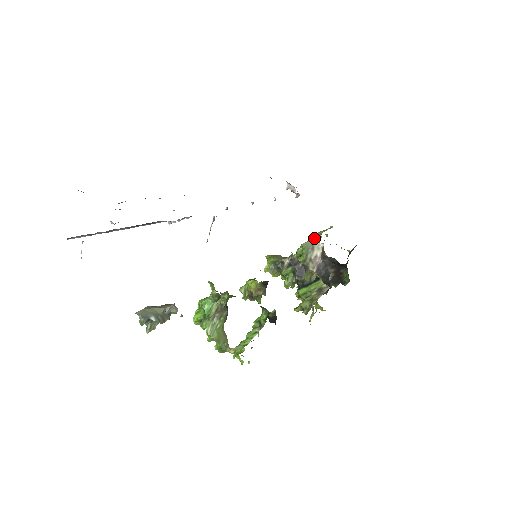
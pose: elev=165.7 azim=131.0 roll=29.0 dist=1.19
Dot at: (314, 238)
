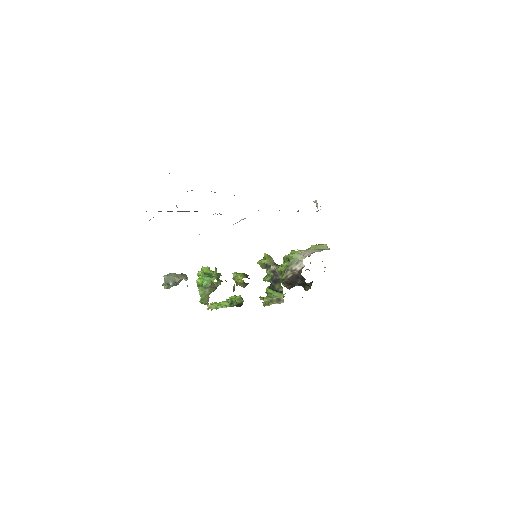
Dot at: (303, 255)
